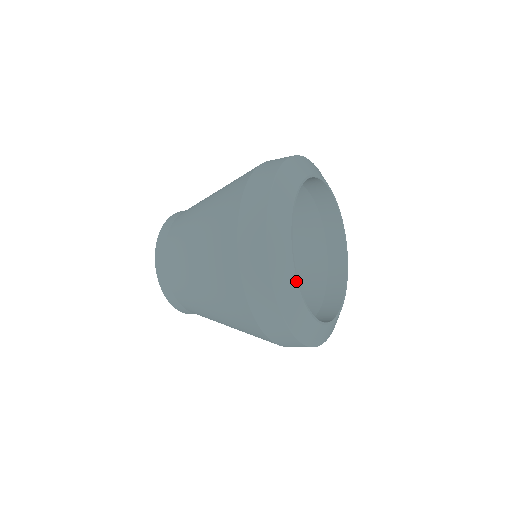
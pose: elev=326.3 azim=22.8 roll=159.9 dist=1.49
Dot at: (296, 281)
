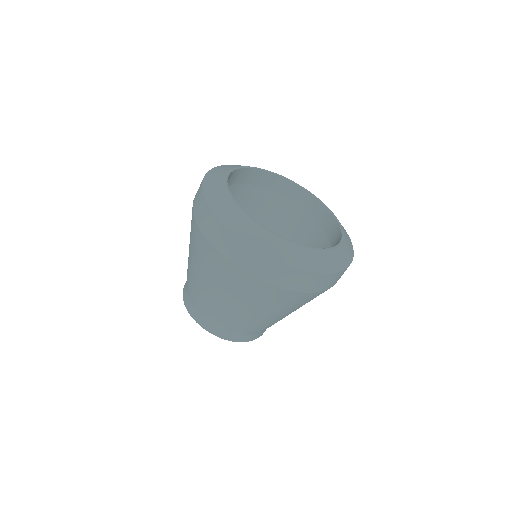
Dot at: (228, 193)
